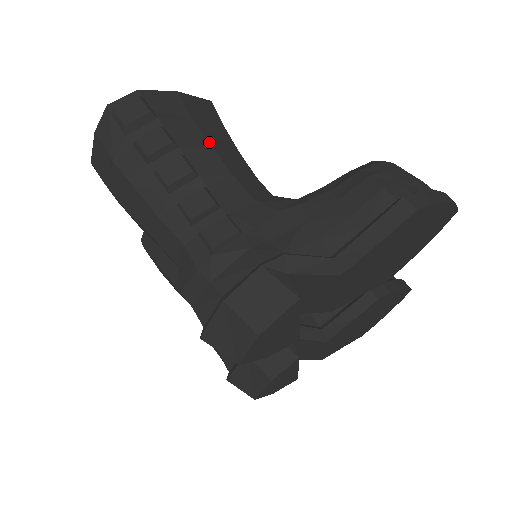
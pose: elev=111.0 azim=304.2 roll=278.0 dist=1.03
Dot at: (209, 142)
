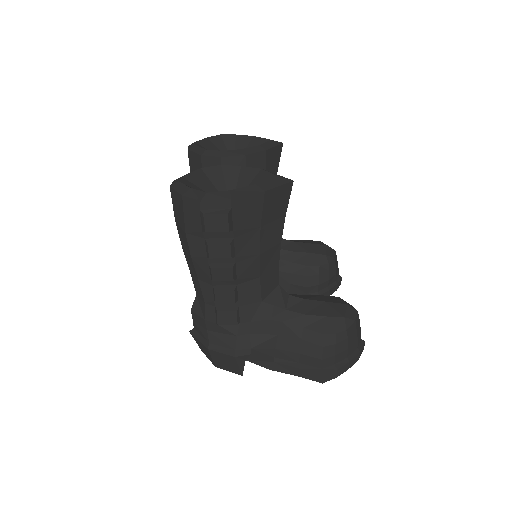
Dot at: (260, 251)
